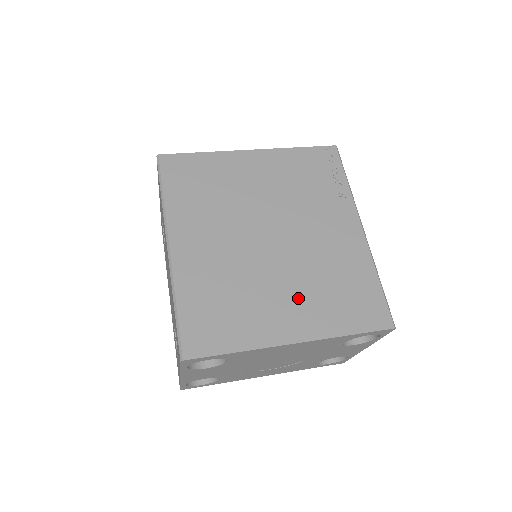
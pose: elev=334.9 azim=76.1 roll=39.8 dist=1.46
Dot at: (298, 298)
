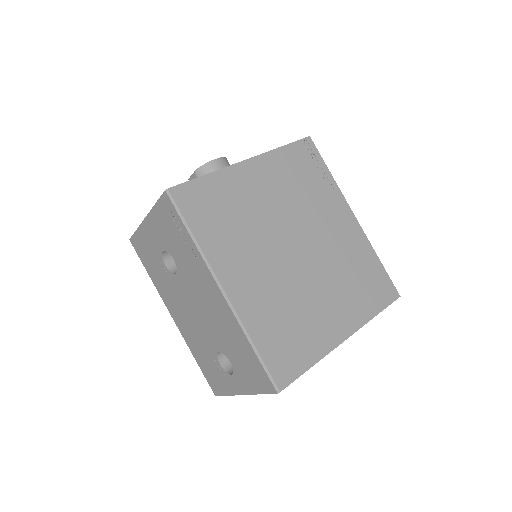
Dot at: (336, 298)
